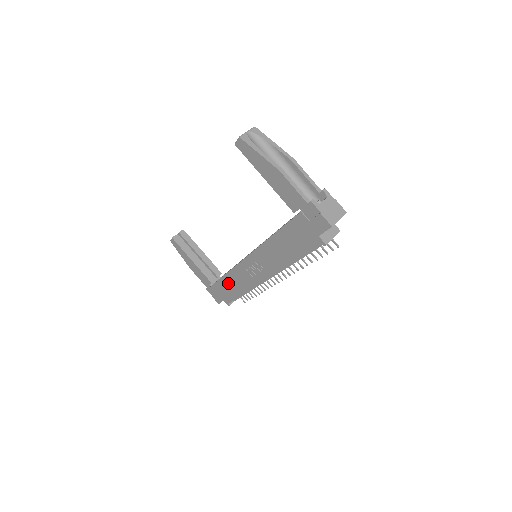
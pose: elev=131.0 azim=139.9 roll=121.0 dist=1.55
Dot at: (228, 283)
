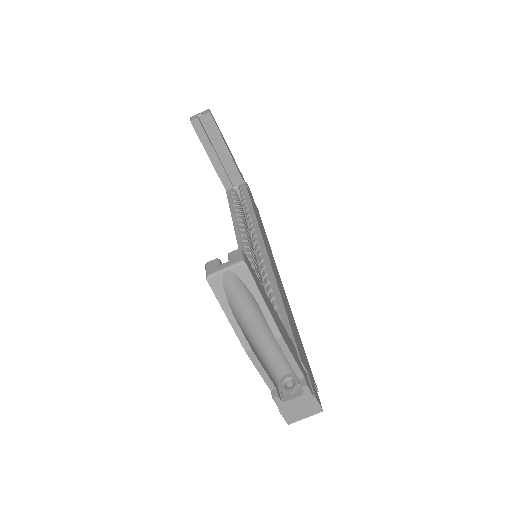
Dot at: occluded
